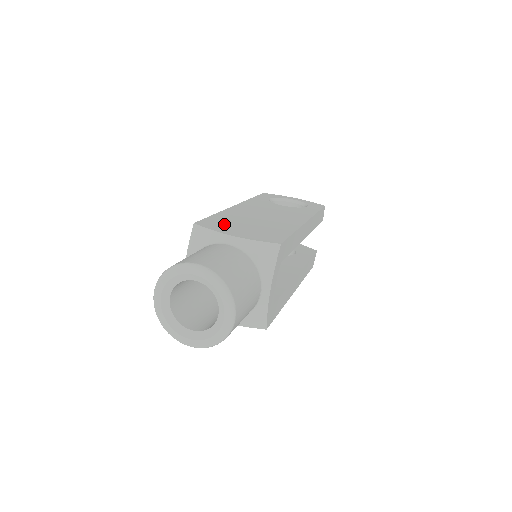
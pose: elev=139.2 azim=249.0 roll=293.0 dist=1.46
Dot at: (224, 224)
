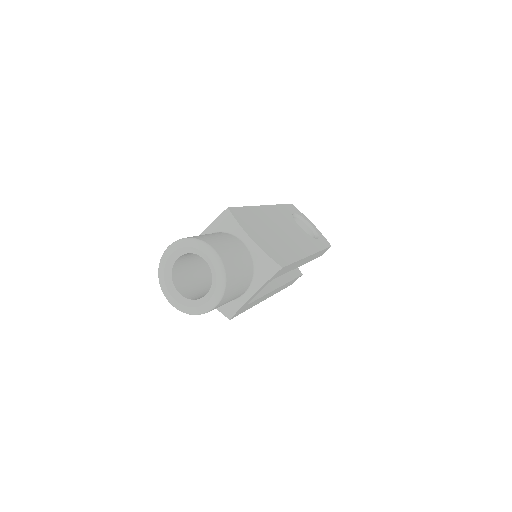
Dot at: (249, 222)
